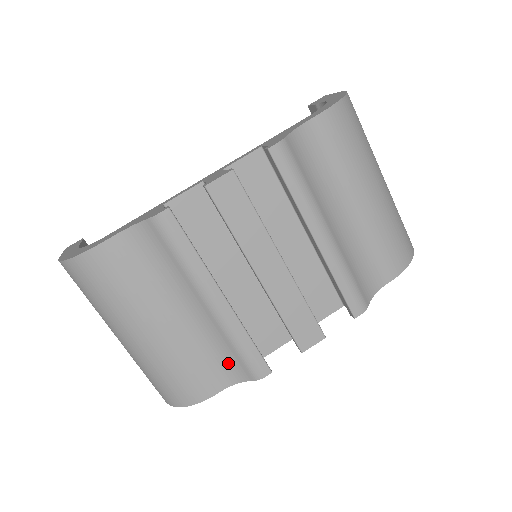
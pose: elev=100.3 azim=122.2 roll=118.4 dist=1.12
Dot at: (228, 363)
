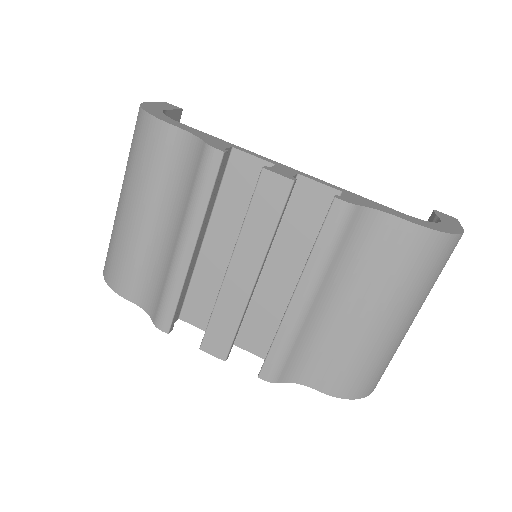
Dot at: (154, 292)
